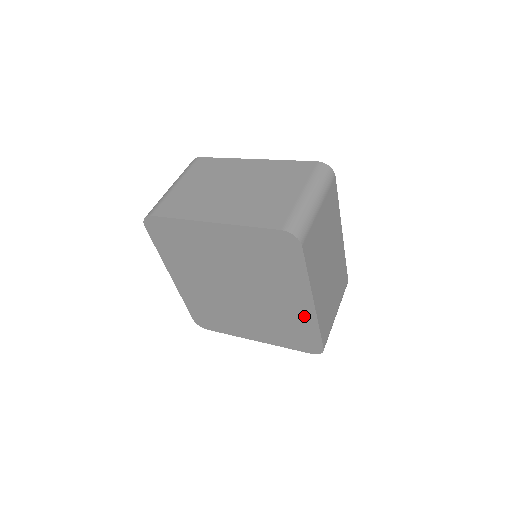
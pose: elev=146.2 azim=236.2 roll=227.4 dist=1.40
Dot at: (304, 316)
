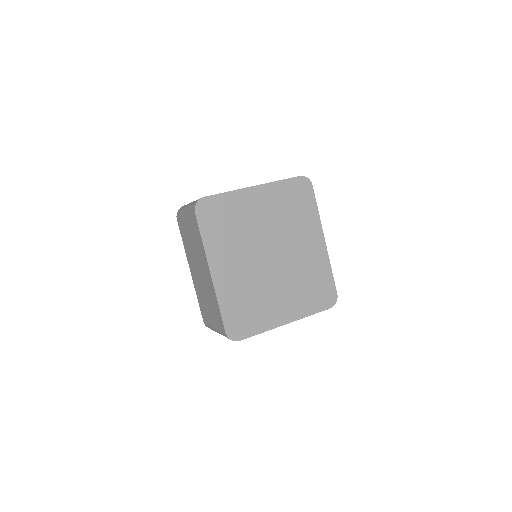
Dot at: (320, 260)
